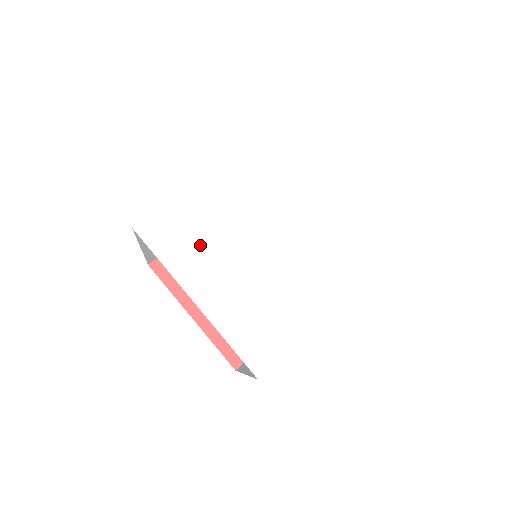
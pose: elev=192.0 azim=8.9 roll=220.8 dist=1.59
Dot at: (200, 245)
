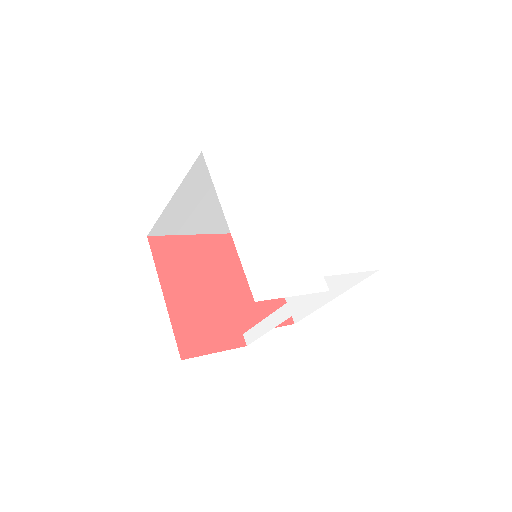
Dot at: (245, 191)
